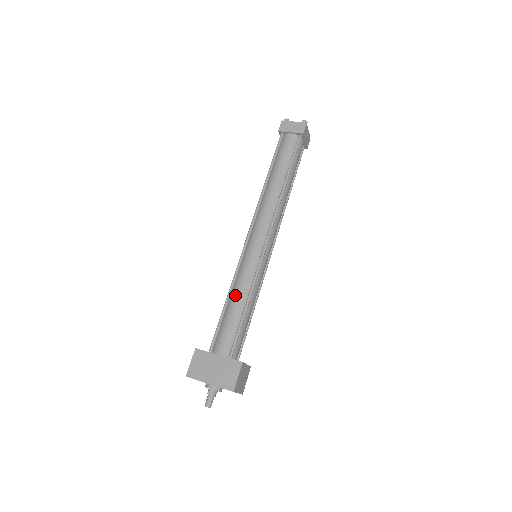
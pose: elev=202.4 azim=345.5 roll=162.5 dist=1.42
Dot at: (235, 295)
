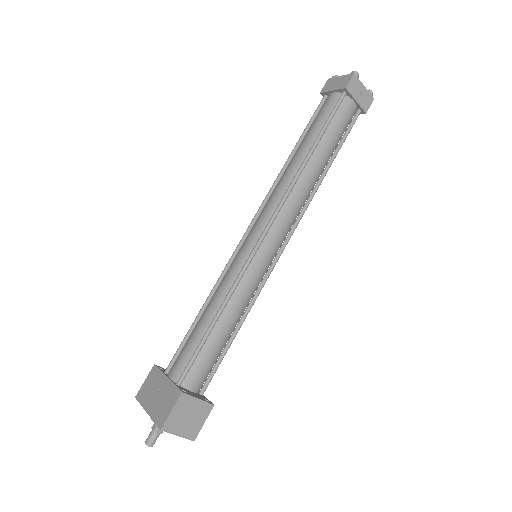
Dot at: (209, 303)
